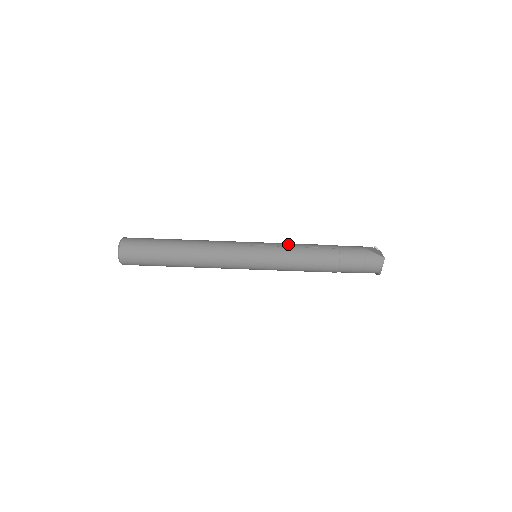
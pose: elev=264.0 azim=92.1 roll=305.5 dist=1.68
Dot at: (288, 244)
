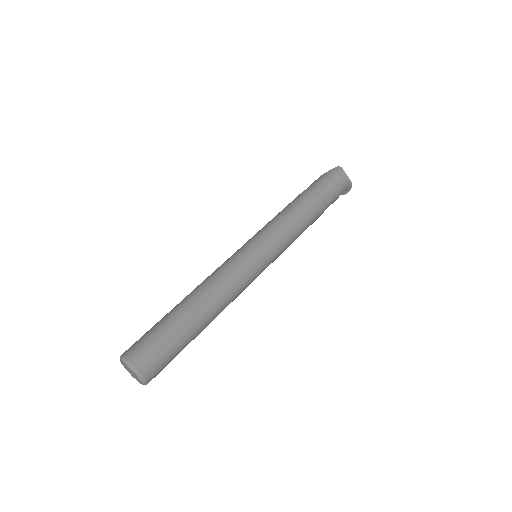
Dot at: (267, 223)
